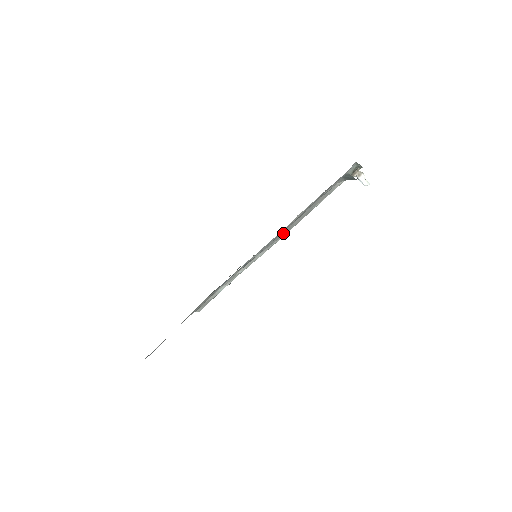
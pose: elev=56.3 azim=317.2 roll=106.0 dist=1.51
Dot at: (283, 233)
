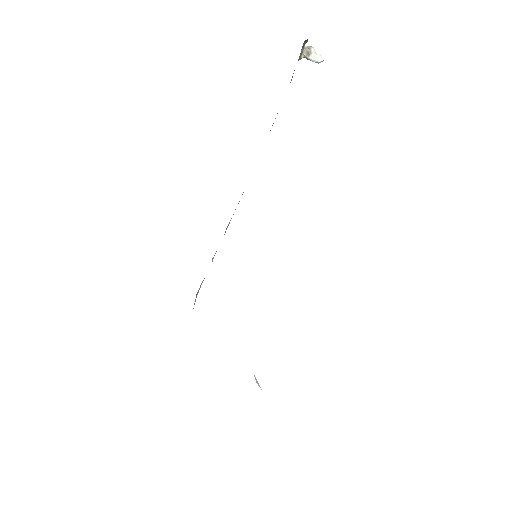
Dot at: occluded
